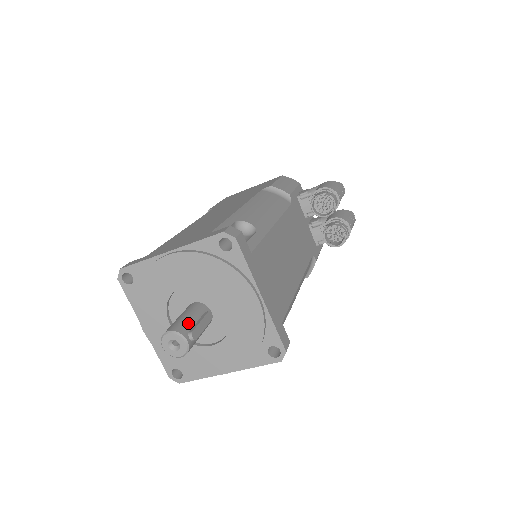
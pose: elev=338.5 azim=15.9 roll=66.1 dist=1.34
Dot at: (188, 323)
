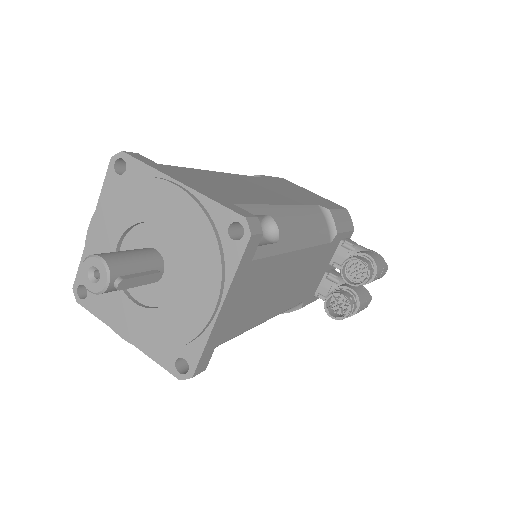
Dot at: (128, 267)
